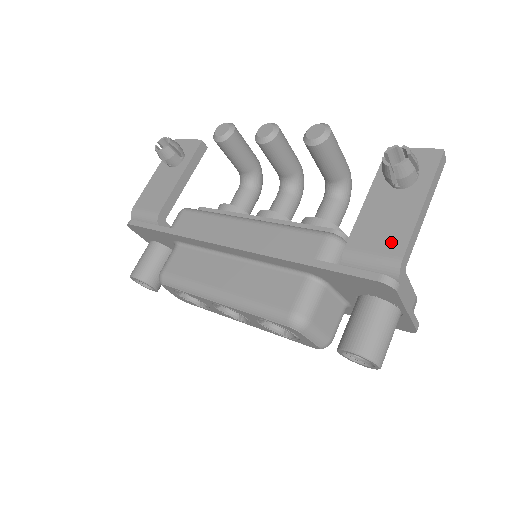
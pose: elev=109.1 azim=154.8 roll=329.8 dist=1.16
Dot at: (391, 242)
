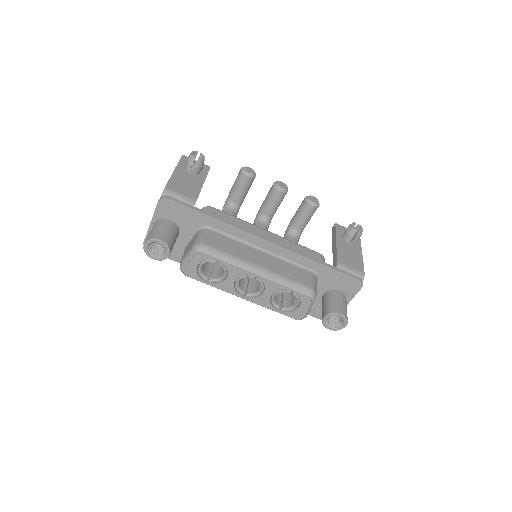
Dot at: (357, 265)
